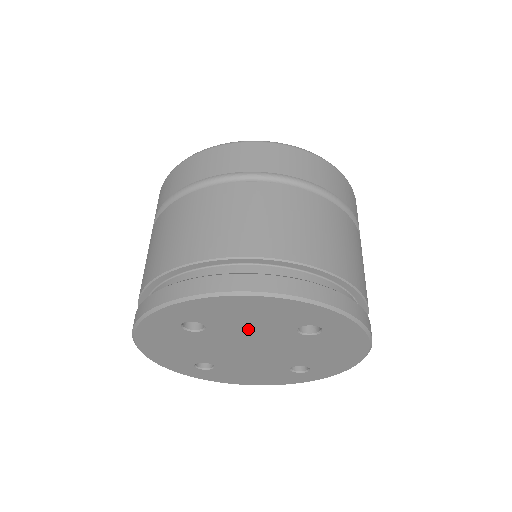
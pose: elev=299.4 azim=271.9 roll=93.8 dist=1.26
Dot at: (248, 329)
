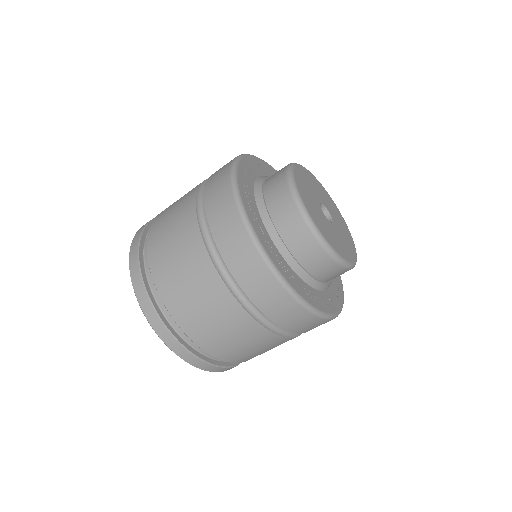
Dot at: occluded
